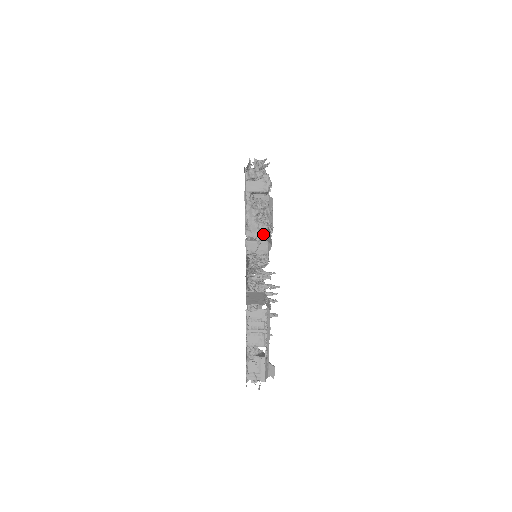
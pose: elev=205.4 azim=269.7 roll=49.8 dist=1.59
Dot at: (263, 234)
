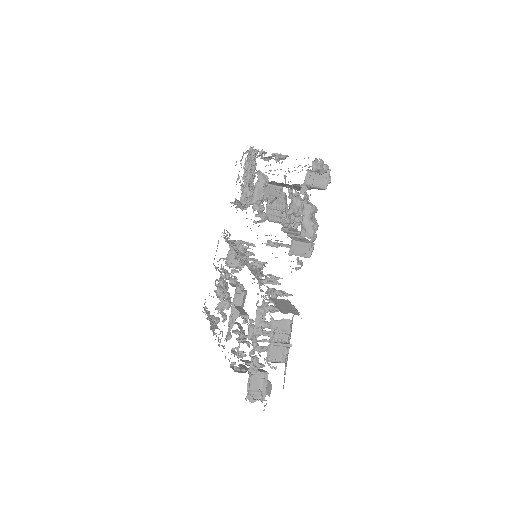
Dot at: (316, 236)
